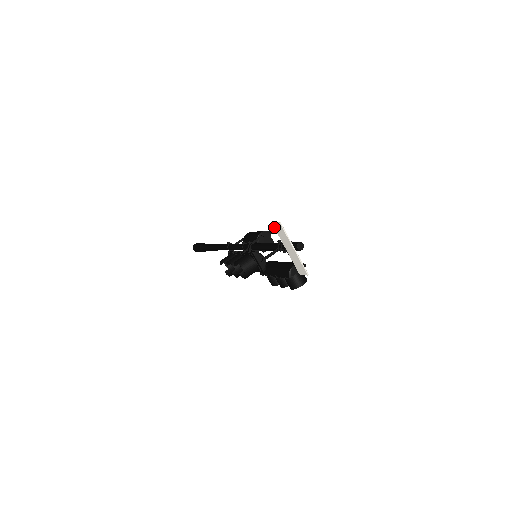
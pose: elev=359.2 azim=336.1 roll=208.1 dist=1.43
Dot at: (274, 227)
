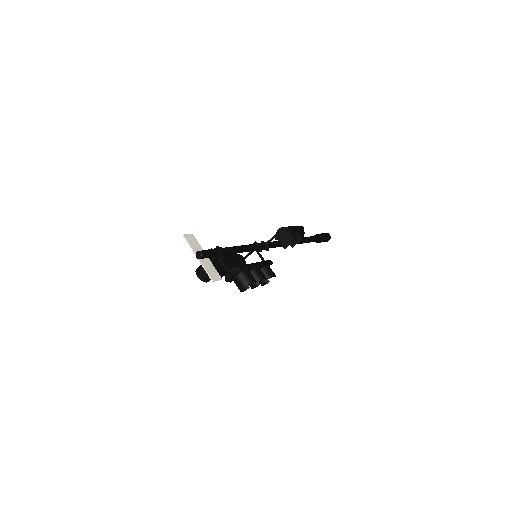
Dot at: (194, 238)
